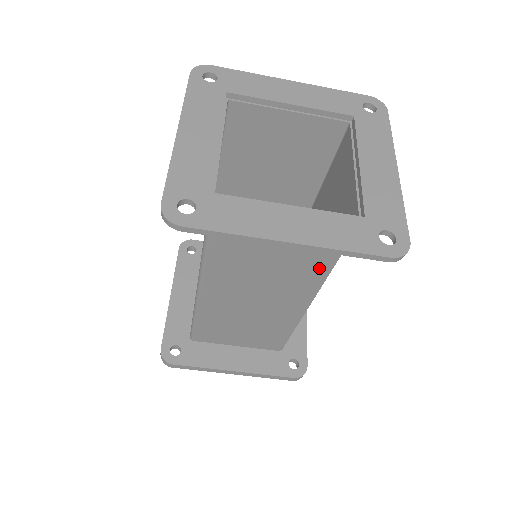
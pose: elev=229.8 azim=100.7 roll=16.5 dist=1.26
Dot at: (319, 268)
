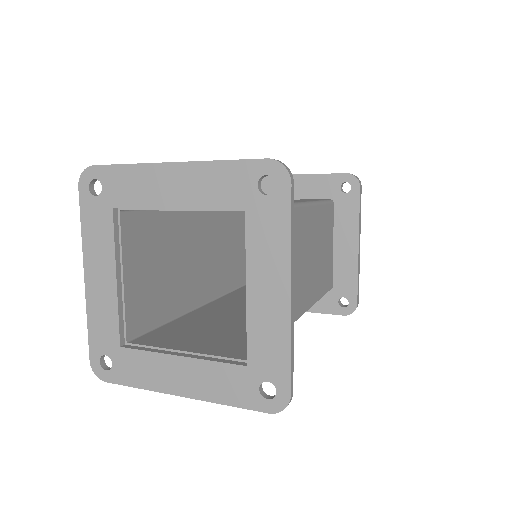
Dot at: occluded
